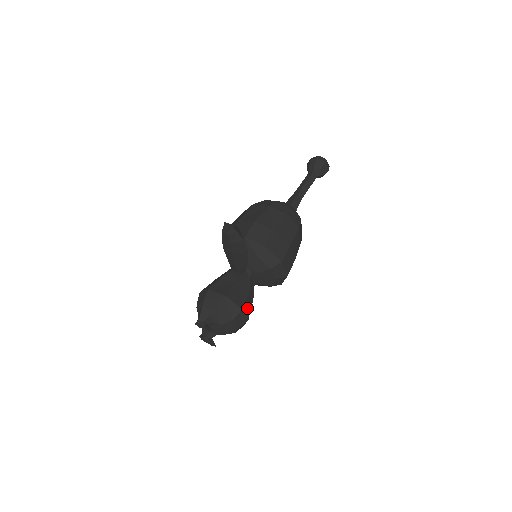
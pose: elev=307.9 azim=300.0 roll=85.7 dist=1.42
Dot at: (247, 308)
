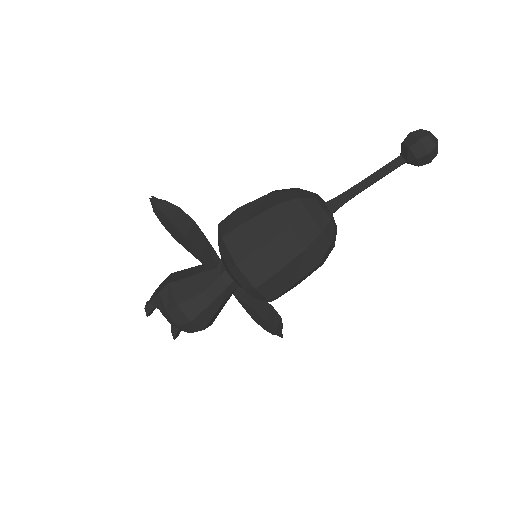
Dot at: (192, 307)
